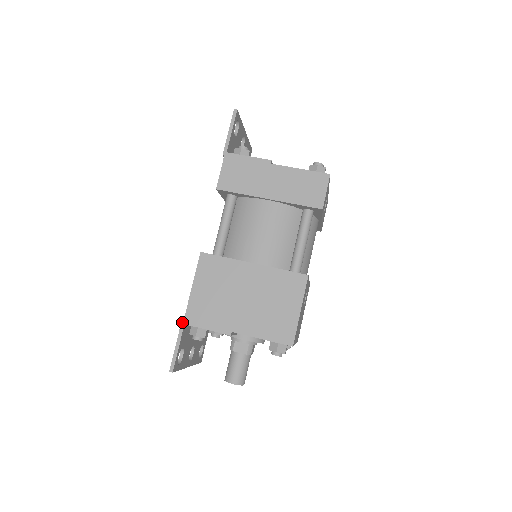
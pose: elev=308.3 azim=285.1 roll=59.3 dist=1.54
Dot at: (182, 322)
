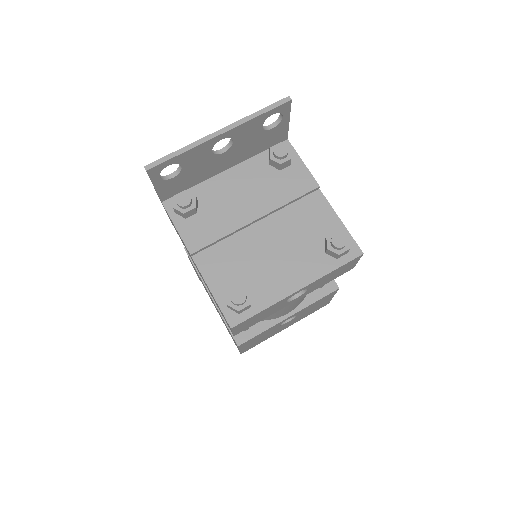
Dot at: occluded
